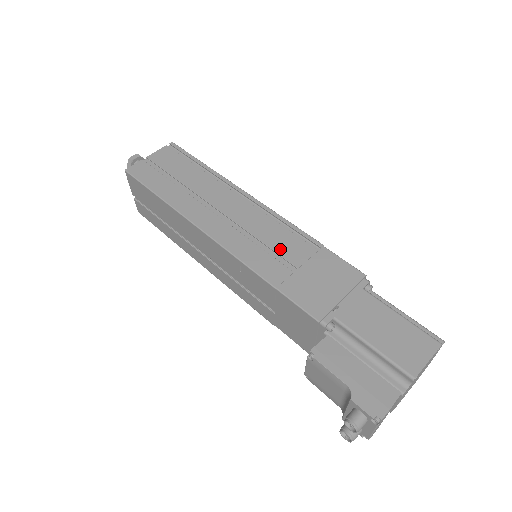
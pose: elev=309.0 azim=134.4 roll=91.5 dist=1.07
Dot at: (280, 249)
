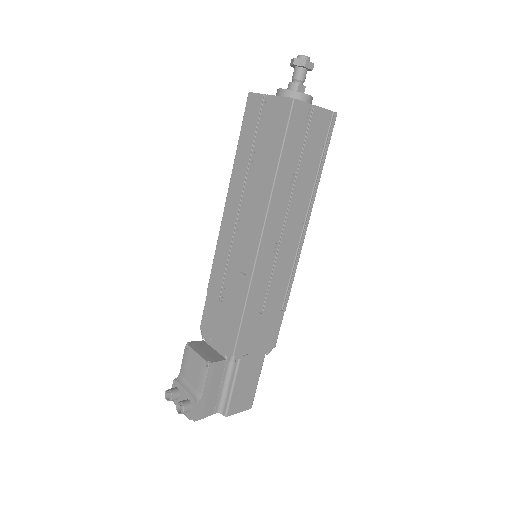
Dot at: (272, 292)
